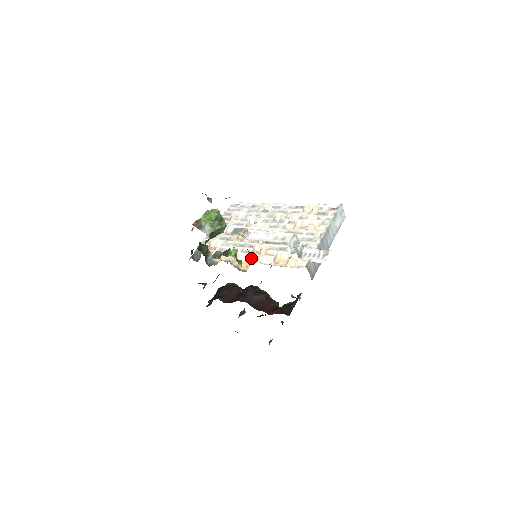
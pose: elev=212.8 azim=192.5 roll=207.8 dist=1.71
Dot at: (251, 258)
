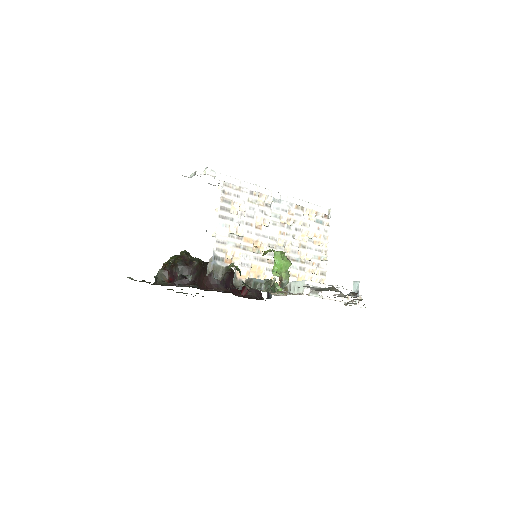
Dot at: (277, 279)
